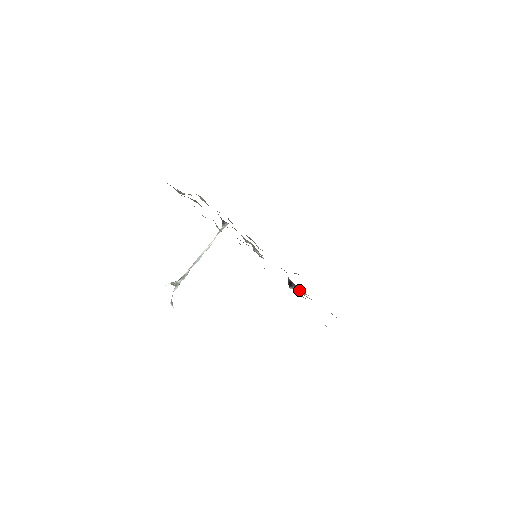
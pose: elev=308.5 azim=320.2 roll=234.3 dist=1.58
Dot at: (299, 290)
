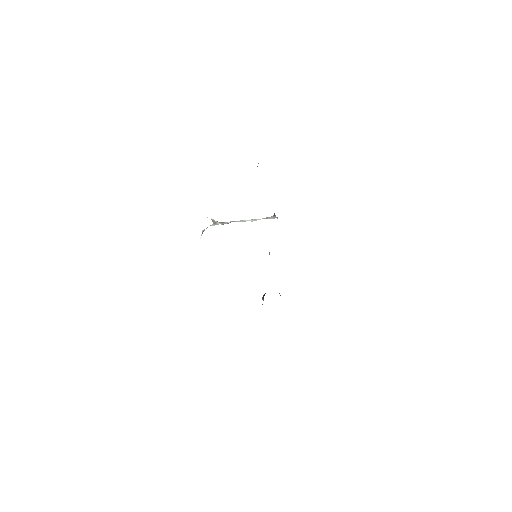
Dot at: occluded
